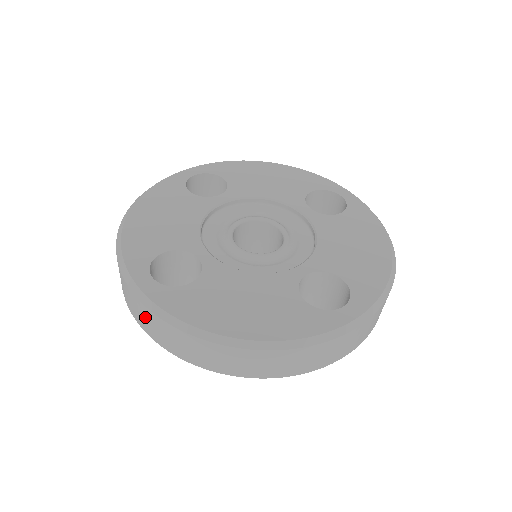
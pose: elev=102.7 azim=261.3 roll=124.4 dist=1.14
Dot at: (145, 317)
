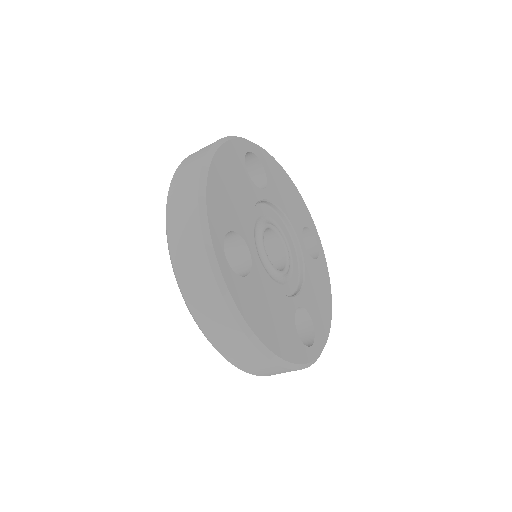
Dot at: (201, 284)
